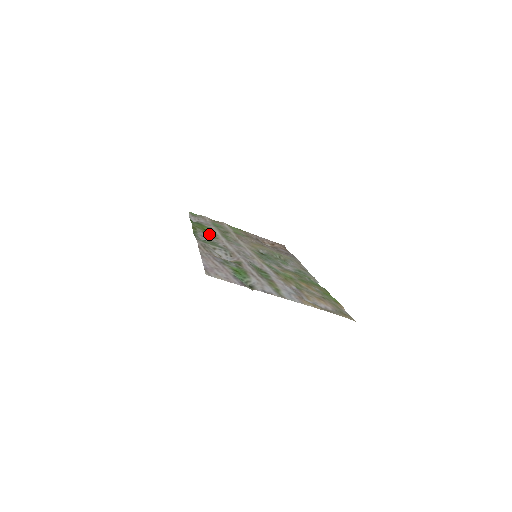
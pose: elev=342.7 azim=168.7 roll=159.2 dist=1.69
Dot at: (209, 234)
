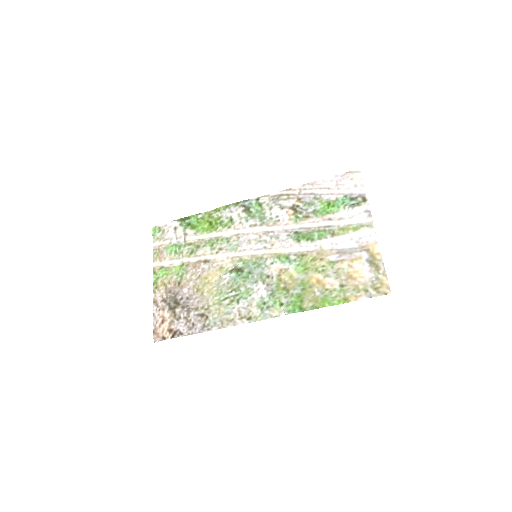
Dot at: (221, 222)
